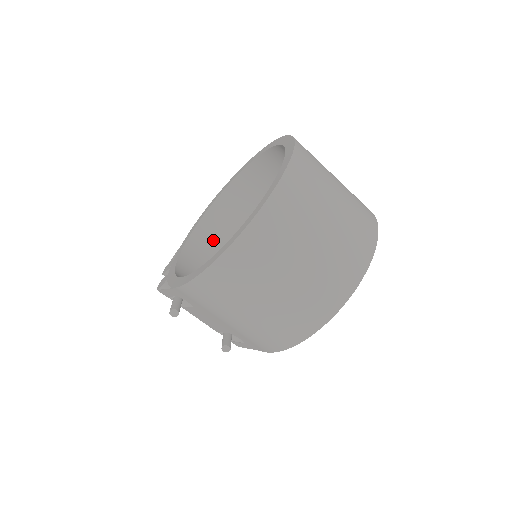
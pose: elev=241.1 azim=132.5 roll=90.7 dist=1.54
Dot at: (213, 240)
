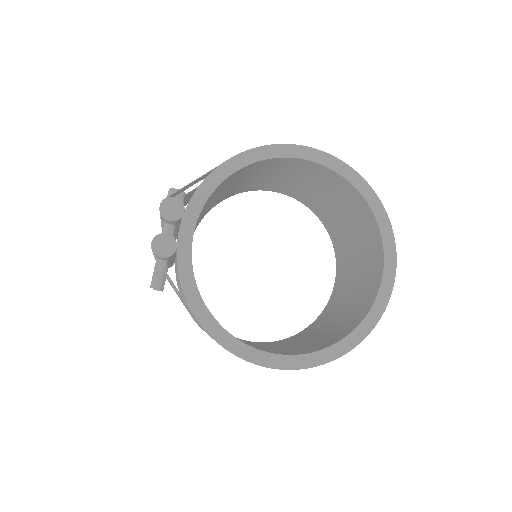
Dot at: (229, 182)
